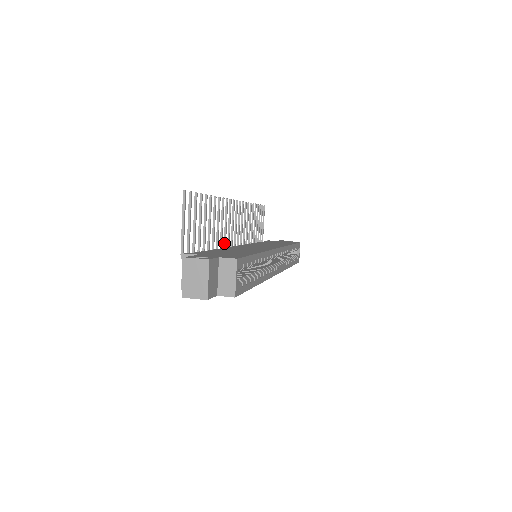
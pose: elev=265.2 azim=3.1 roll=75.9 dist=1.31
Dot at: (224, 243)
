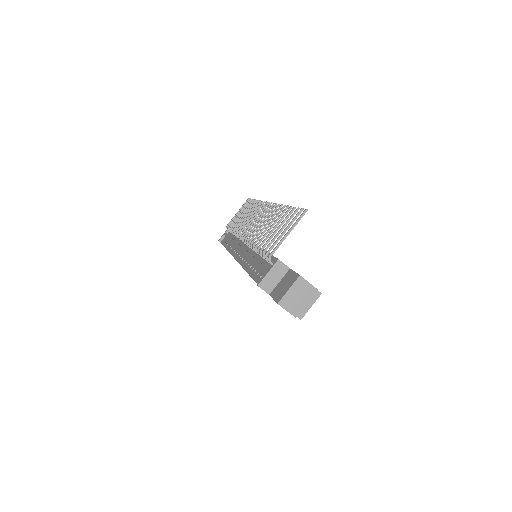
Dot at: (251, 236)
